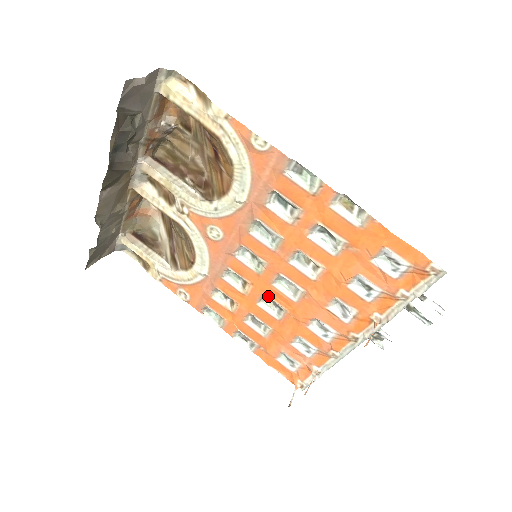
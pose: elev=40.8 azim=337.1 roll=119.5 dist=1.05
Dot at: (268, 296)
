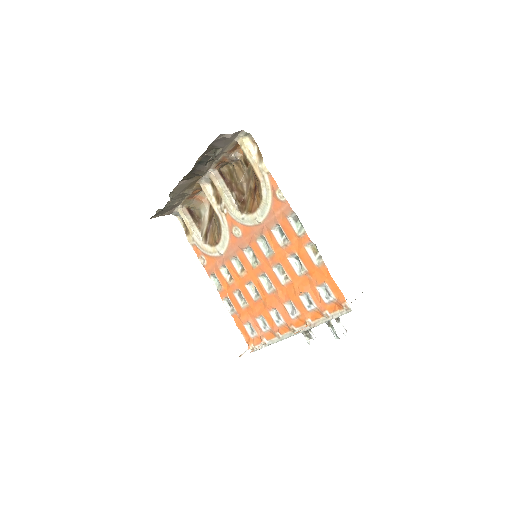
Dot at: (253, 283)
